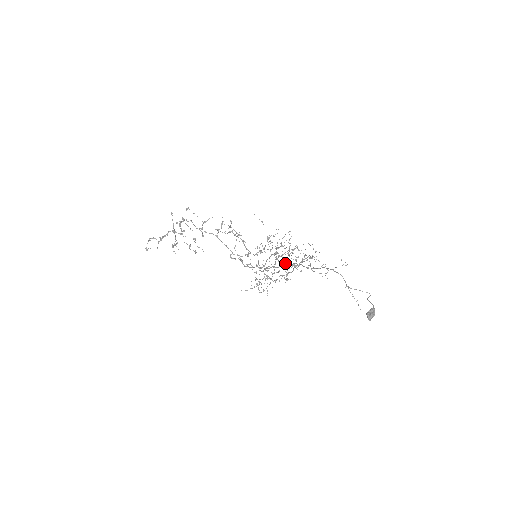
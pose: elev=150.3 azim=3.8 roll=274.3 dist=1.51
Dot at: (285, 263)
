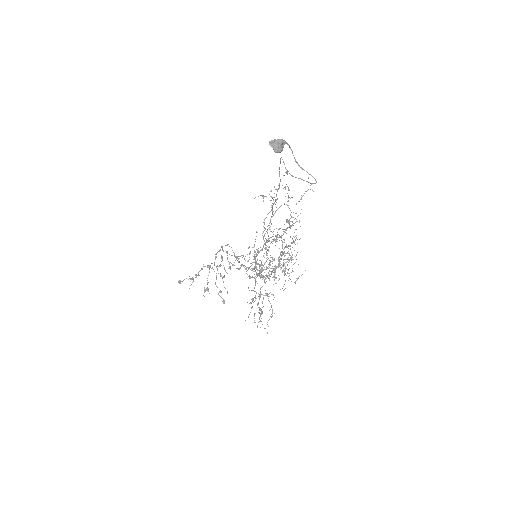
Dot at: occluded
